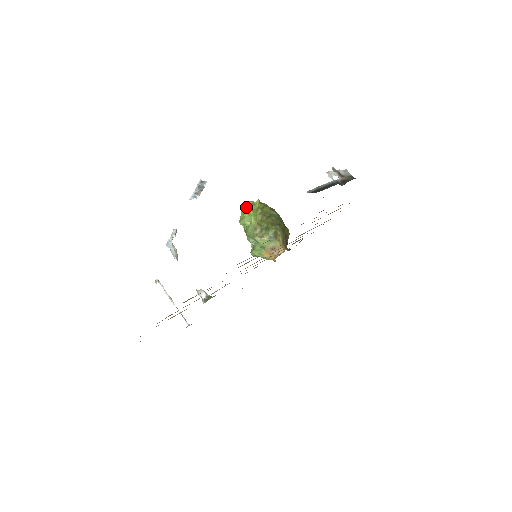
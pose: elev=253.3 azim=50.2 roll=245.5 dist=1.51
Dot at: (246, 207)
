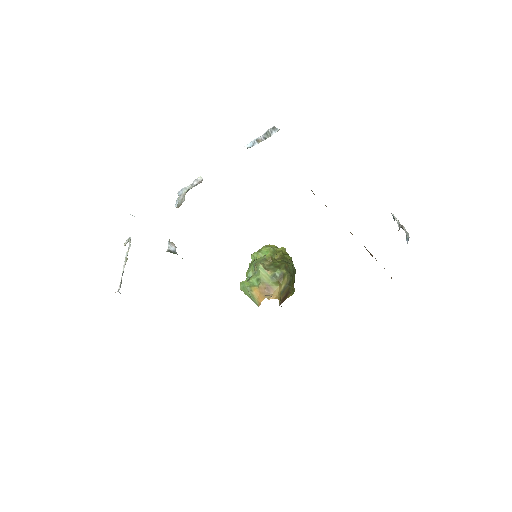
Dot at: (269, 246)
